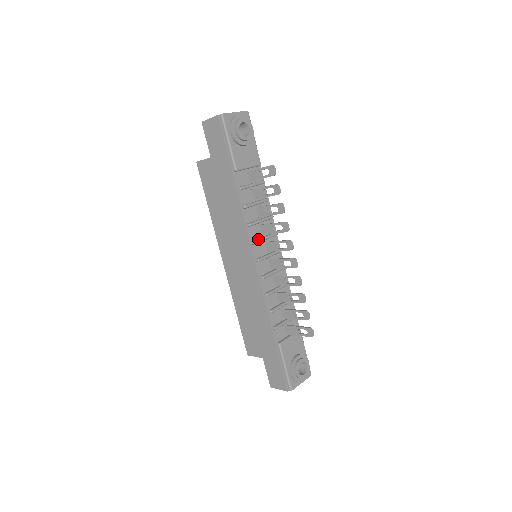
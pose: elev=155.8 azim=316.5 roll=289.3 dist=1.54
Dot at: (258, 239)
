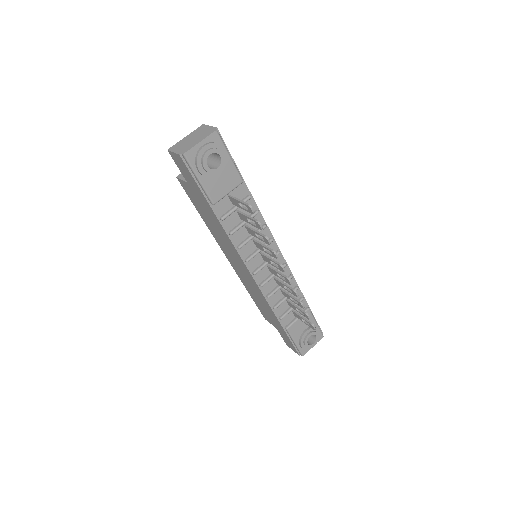
Dot at: (251, 255)
